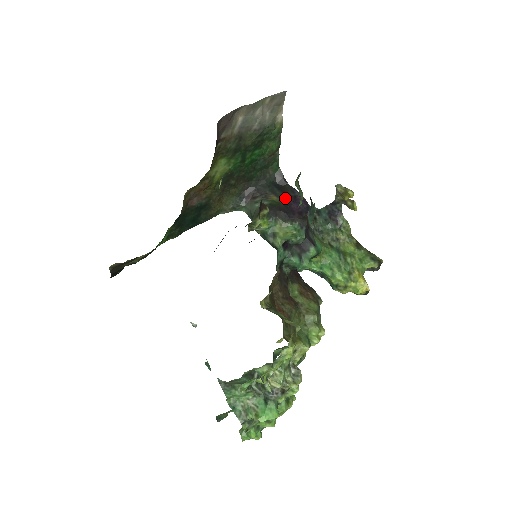
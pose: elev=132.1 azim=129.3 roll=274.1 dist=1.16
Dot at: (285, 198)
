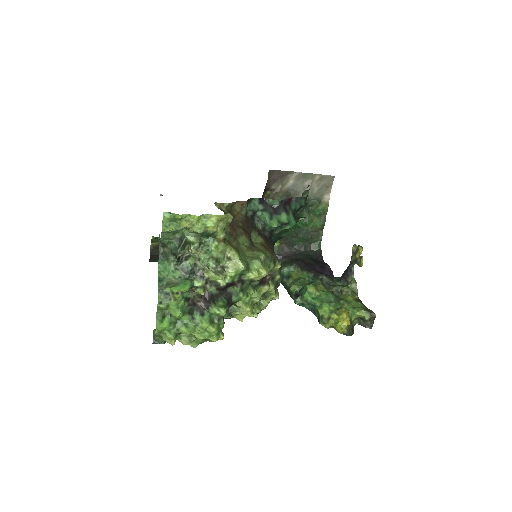
Dot at: (314, 263)
